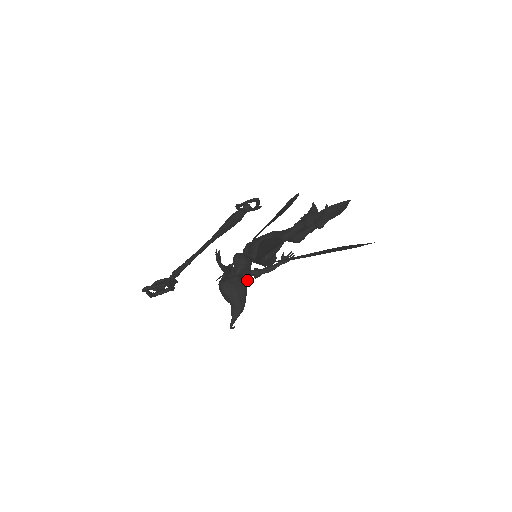
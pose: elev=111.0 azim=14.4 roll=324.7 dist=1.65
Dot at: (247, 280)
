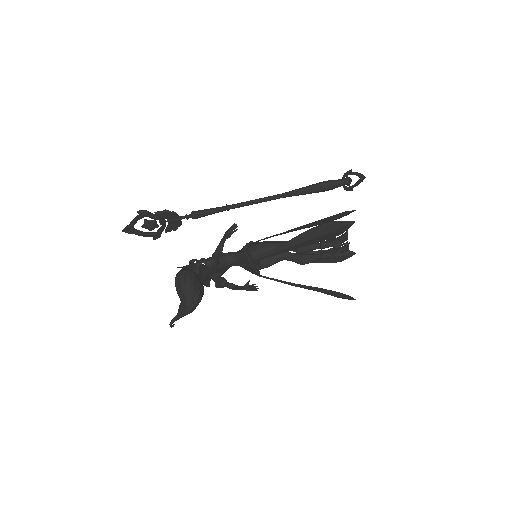
Dot at: (207, 285)
